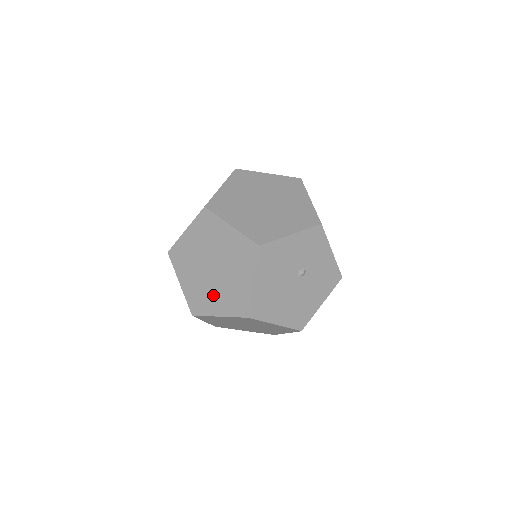
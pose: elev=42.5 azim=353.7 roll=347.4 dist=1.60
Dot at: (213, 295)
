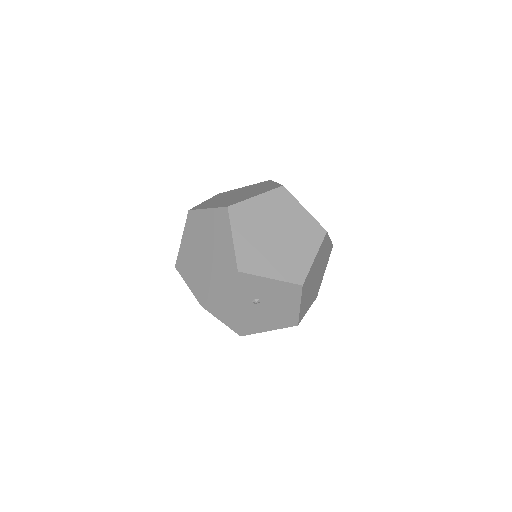
Dot at: occluded
